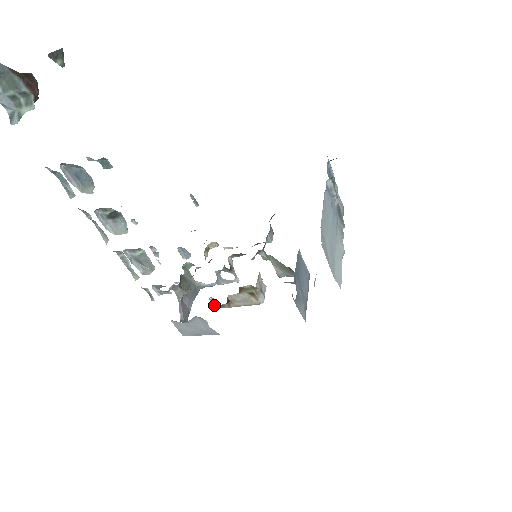
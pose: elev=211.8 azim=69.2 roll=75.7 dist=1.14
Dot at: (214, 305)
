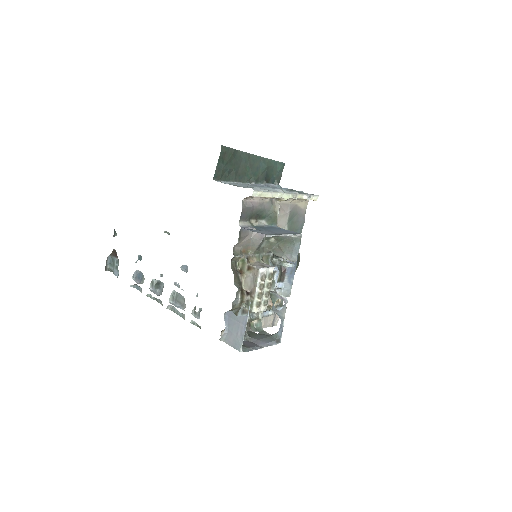
Dot at: (249, 310)
